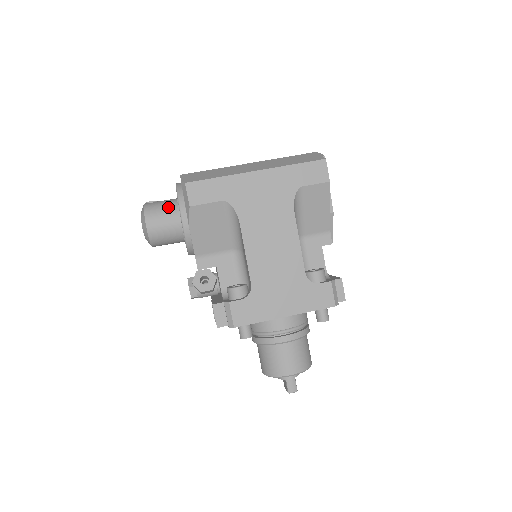
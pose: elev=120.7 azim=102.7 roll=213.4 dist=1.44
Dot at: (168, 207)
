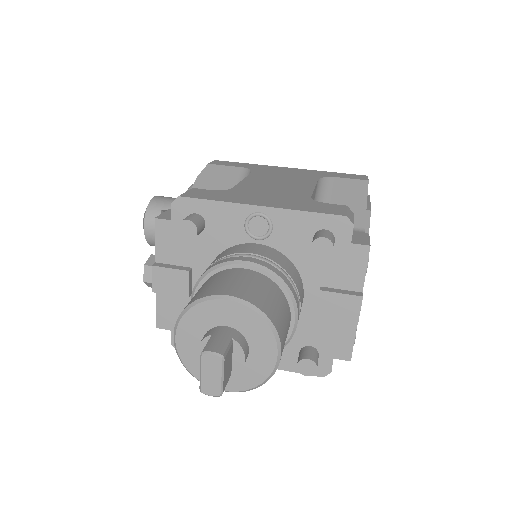
Dot at: occluded
